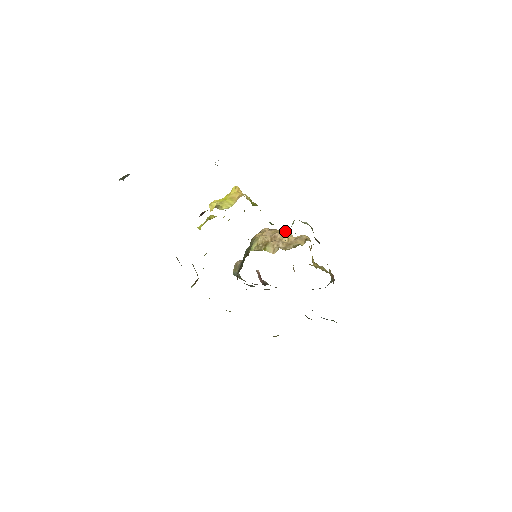
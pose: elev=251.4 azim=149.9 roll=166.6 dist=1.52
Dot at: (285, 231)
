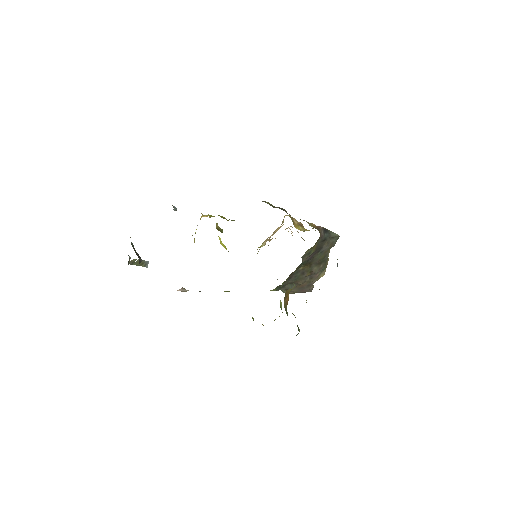
Dot at: (287, 228)
